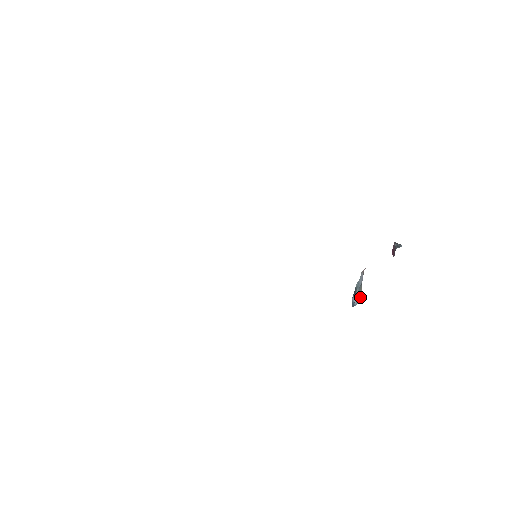
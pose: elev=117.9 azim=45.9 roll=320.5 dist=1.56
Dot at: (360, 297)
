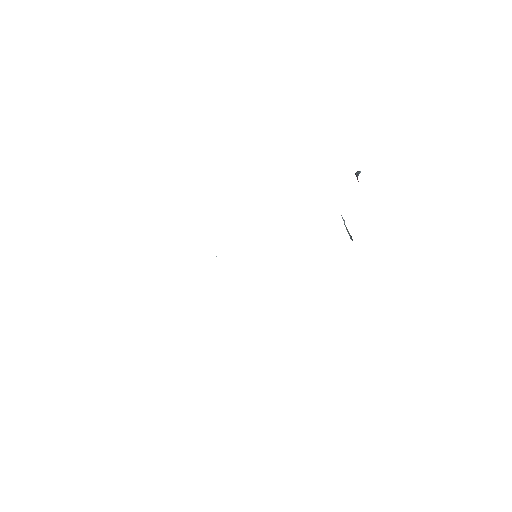
Dot at: occluded
